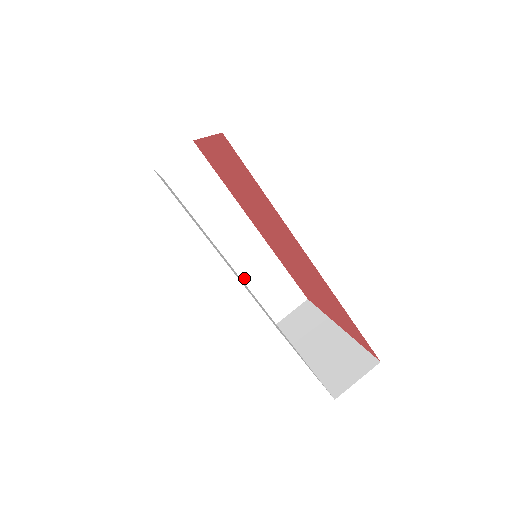
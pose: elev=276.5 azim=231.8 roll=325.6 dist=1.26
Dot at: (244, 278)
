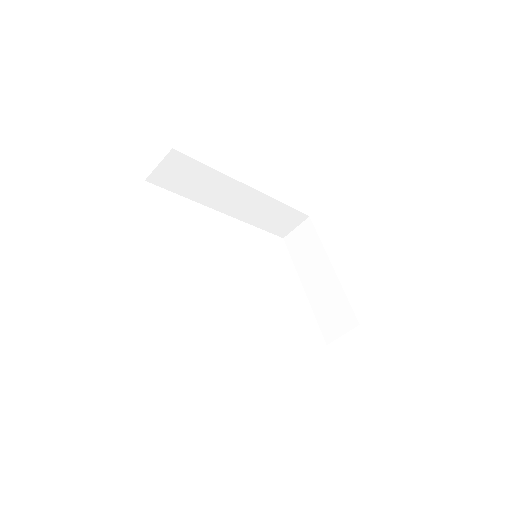
Dot at: (250, 221)
